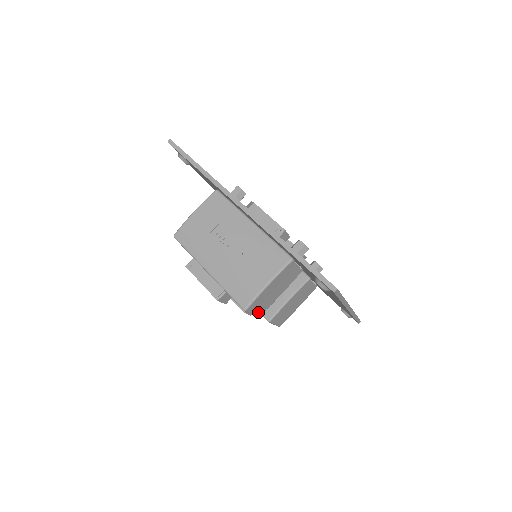
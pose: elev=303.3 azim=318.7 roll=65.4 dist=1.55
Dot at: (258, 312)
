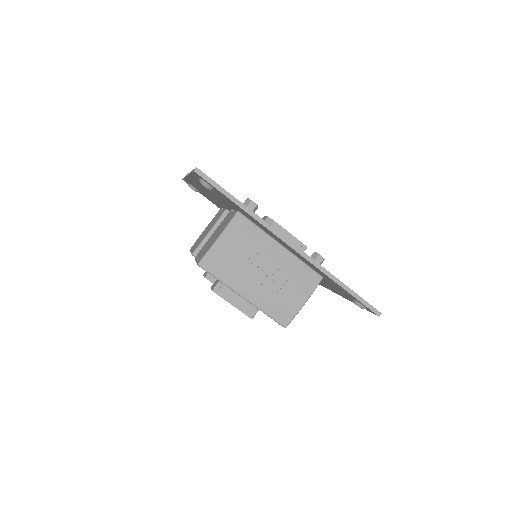
Dot at: occluded
